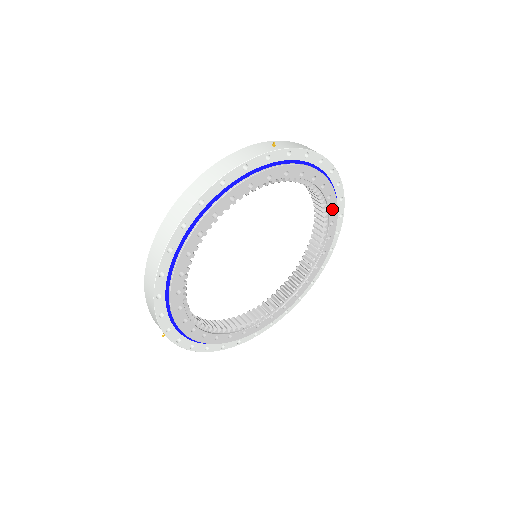
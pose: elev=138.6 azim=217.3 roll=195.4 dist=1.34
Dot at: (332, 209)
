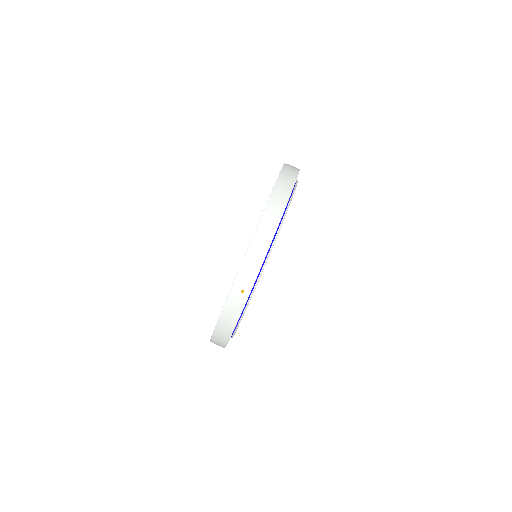
Dot at: occluded
